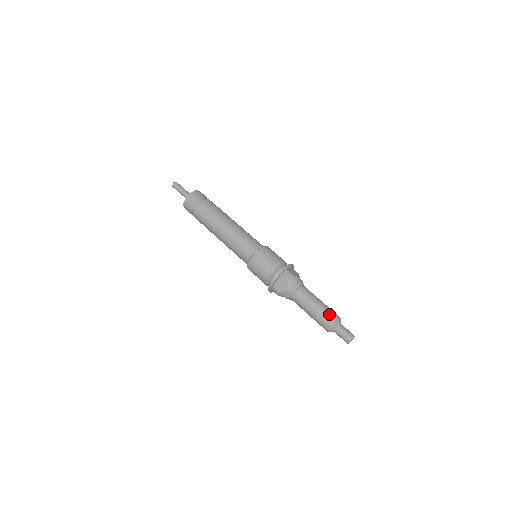
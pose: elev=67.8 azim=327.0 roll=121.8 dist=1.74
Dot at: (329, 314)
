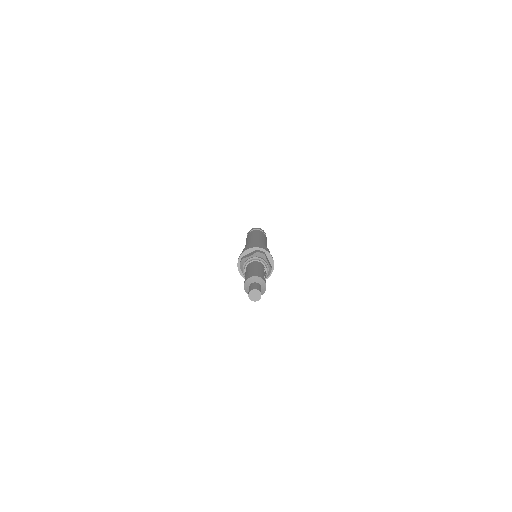
Dot at: (259, 273)
